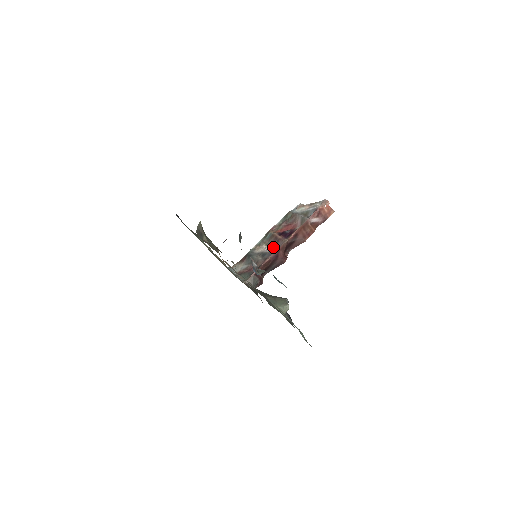
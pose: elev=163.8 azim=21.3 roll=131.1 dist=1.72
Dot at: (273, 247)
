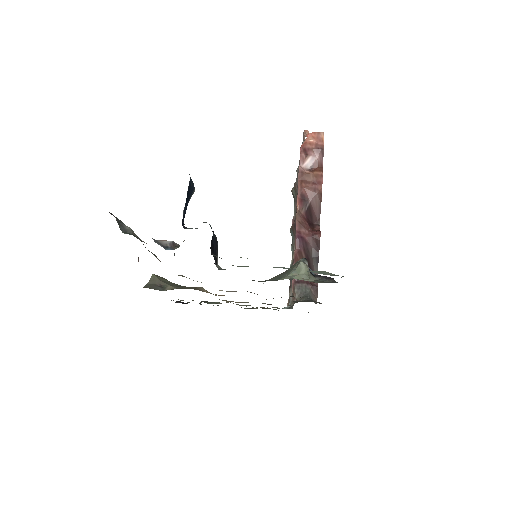
Dot at: occluded
